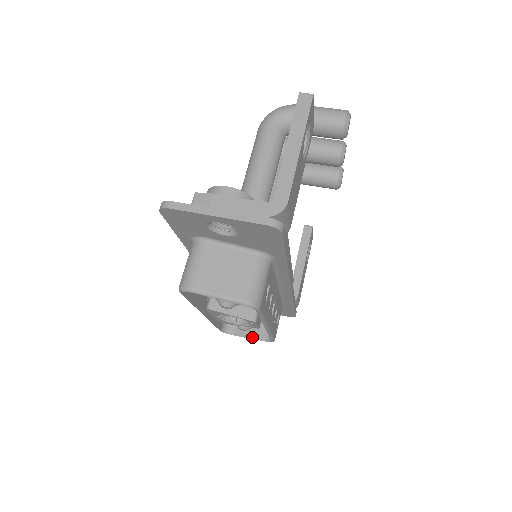
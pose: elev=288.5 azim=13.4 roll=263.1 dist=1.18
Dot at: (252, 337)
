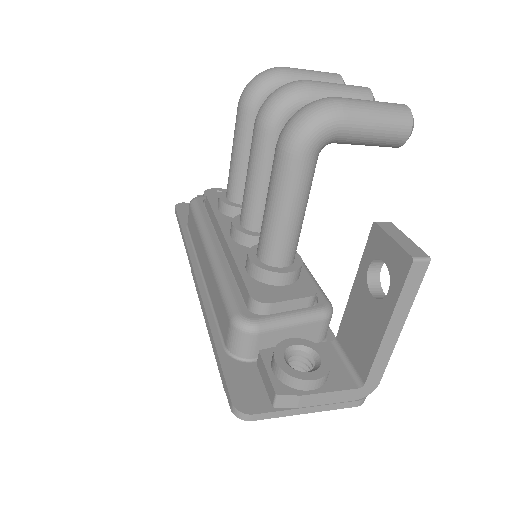
Dot at: occluded
